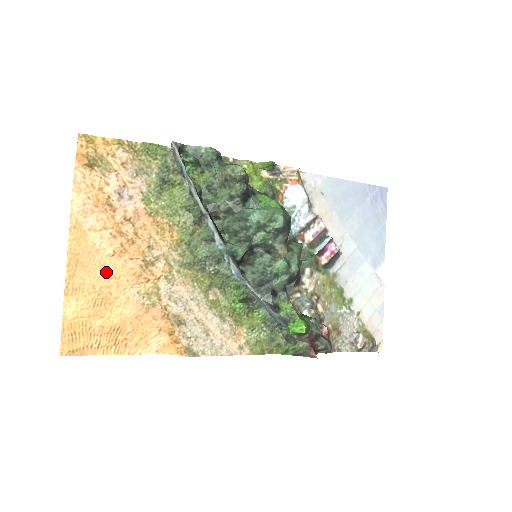
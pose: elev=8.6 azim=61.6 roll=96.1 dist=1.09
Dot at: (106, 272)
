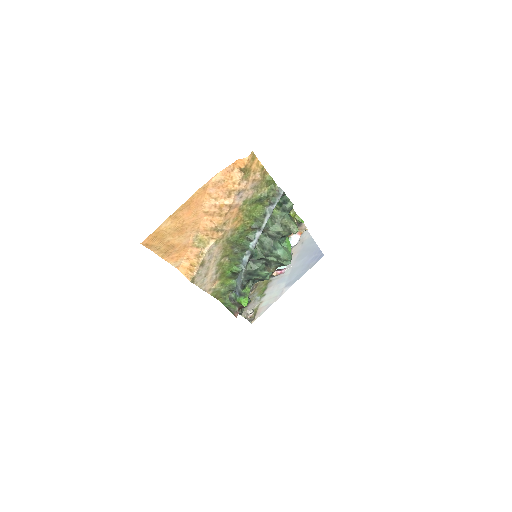
Dot at: (195, 218)
